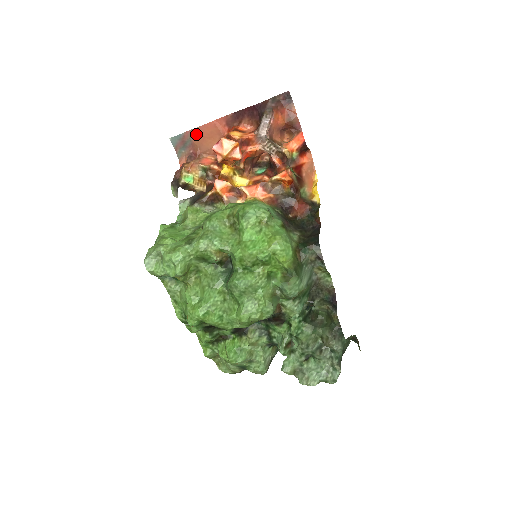
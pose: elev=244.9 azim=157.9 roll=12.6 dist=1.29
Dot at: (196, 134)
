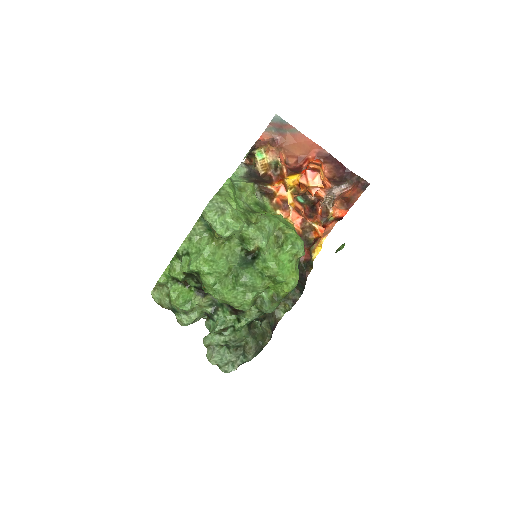
Dot at: (294, 134)
